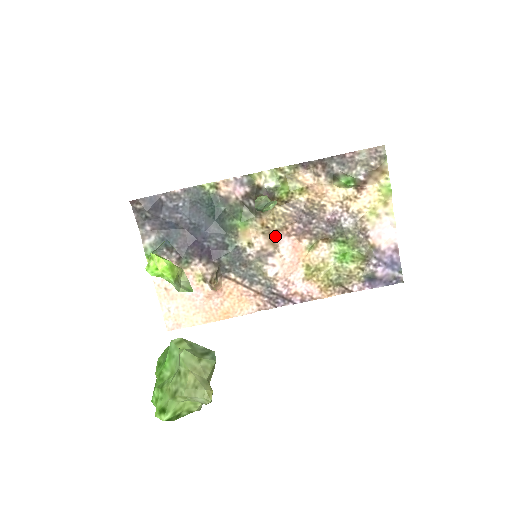
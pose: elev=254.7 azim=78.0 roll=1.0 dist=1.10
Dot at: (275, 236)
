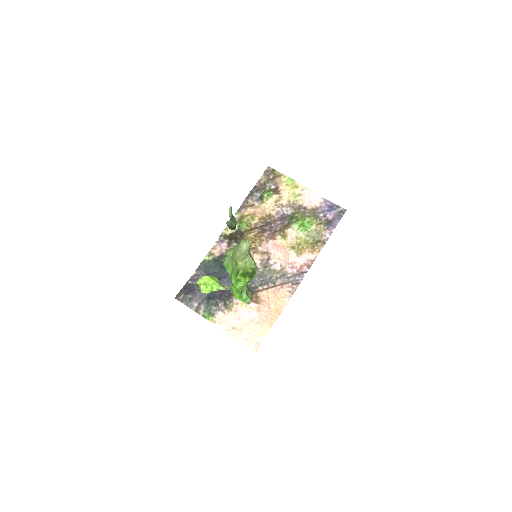
Dot at: (262, 249)
